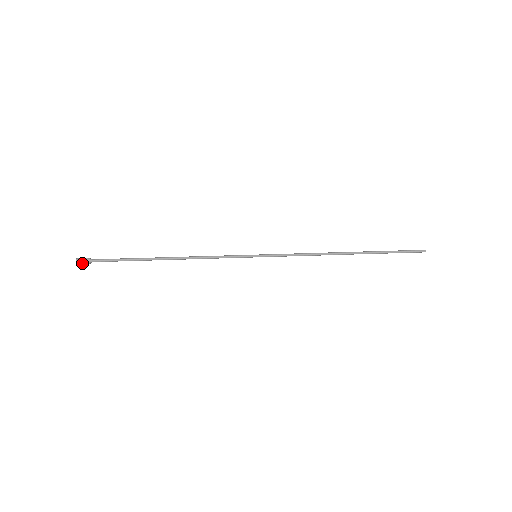
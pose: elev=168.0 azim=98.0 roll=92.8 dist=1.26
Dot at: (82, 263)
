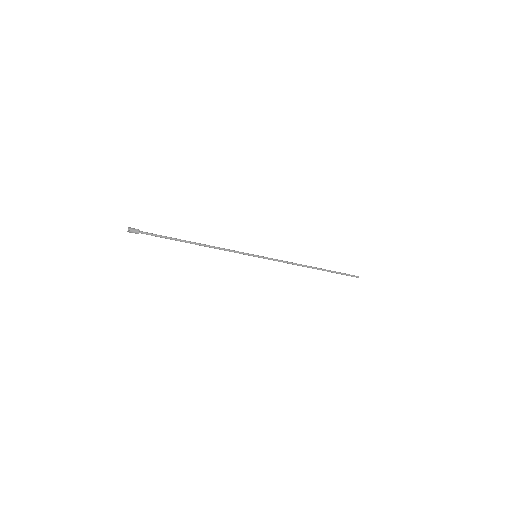
Dot at: (133, 232)
